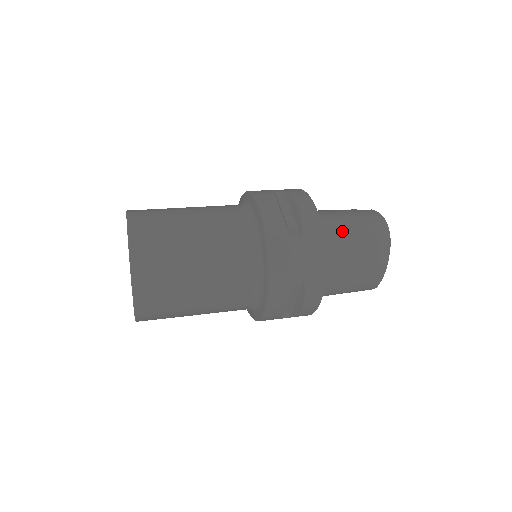
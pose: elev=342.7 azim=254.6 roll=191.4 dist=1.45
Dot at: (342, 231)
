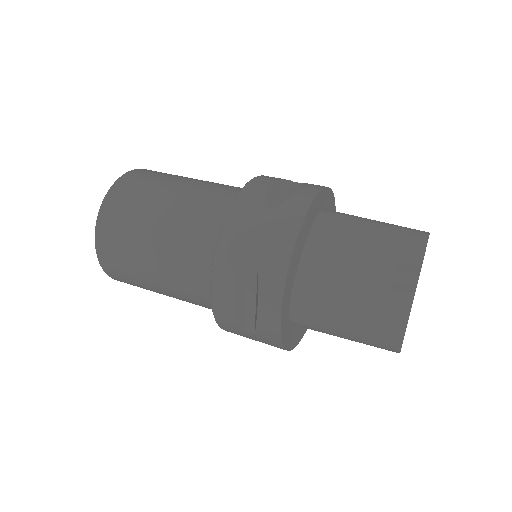
Dot at: (326, 326)
